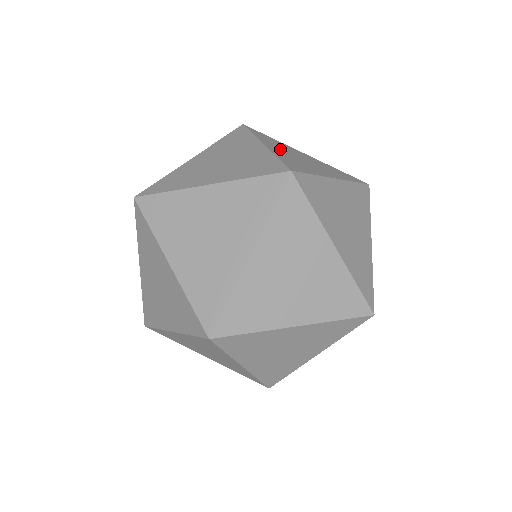
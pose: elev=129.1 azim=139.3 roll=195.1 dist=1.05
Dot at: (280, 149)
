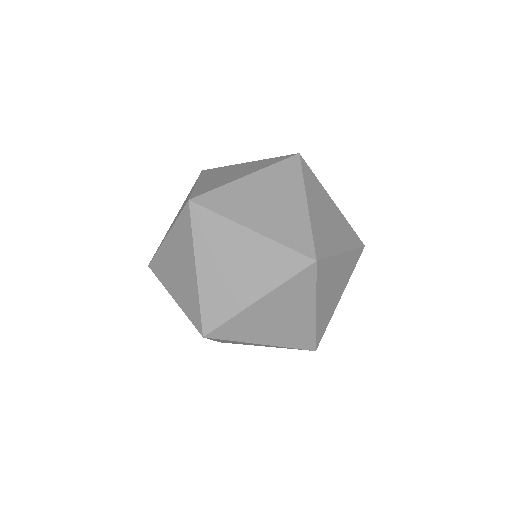
Dot at: (255, 214)
